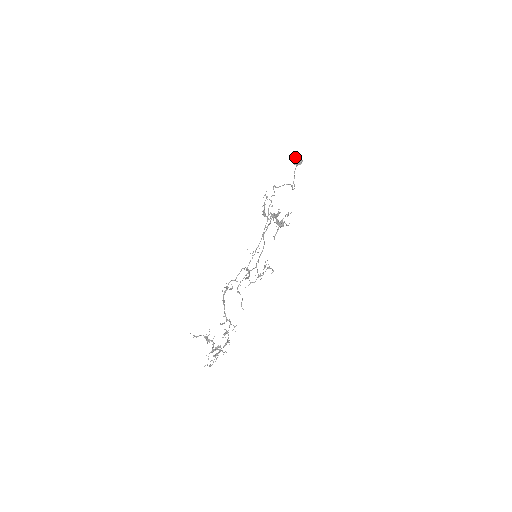
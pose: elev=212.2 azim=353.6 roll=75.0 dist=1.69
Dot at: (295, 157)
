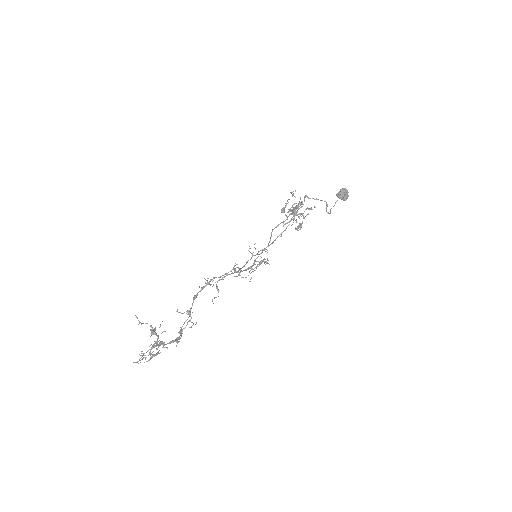
Dot at: occluded
